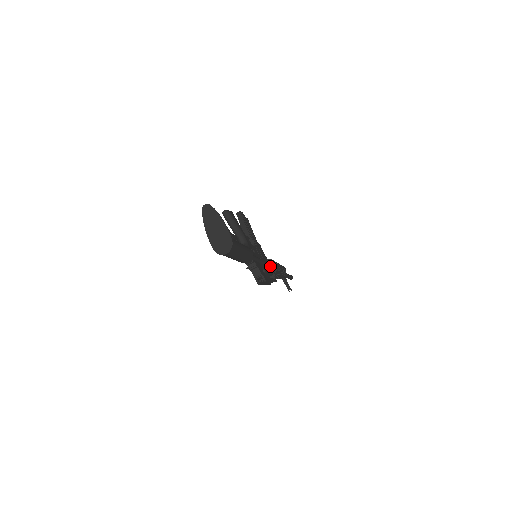
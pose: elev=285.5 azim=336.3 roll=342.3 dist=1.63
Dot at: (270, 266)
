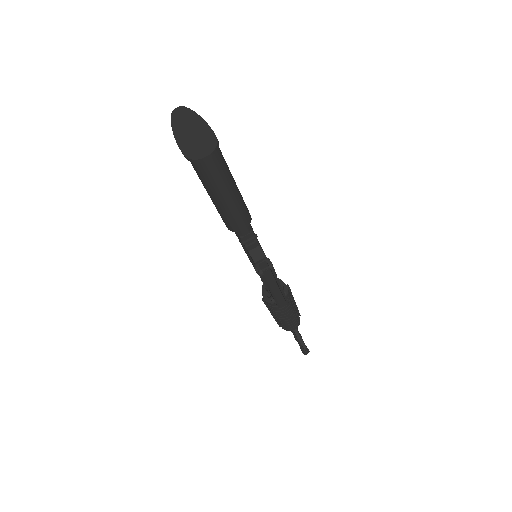
Dot at: occluded
